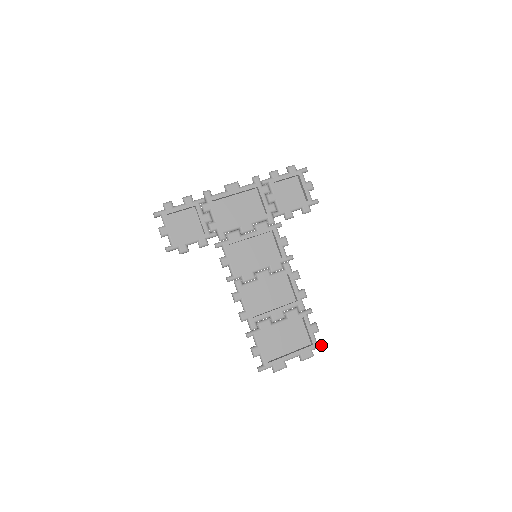
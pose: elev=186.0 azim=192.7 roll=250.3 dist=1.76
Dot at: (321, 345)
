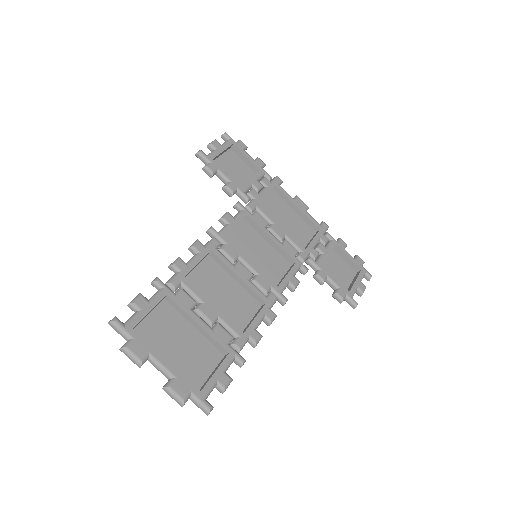
Dot at: (208, 406)
